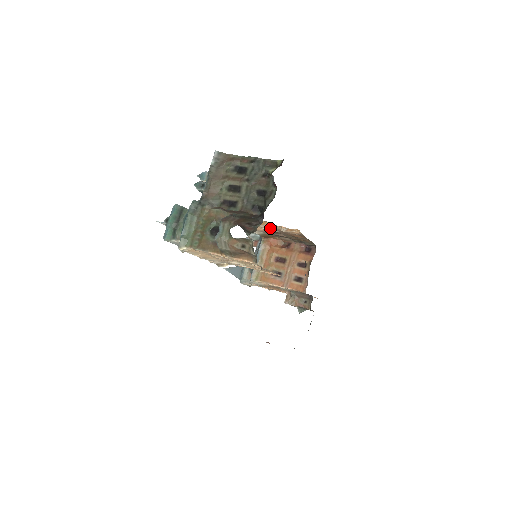
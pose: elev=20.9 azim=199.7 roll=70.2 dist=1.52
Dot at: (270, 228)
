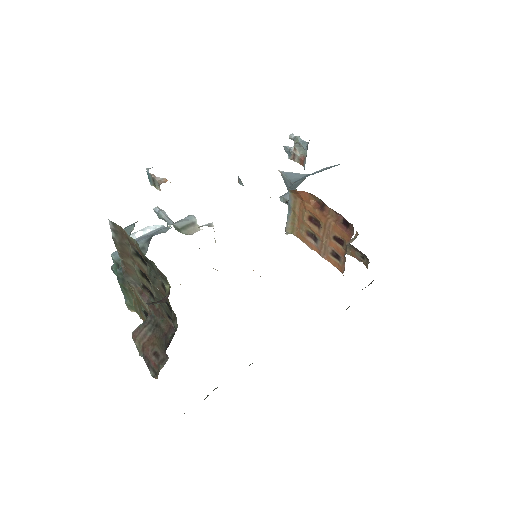
Dot at: occluded
